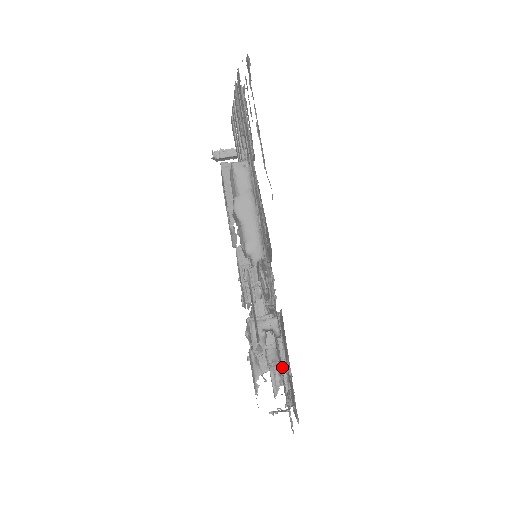
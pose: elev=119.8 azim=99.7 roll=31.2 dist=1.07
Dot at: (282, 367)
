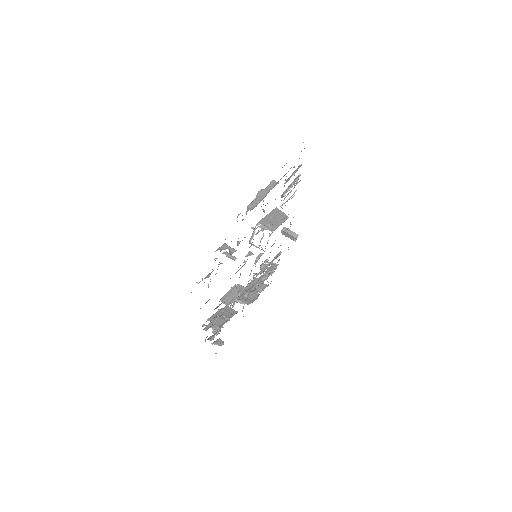
Dot at: (220, 313)
